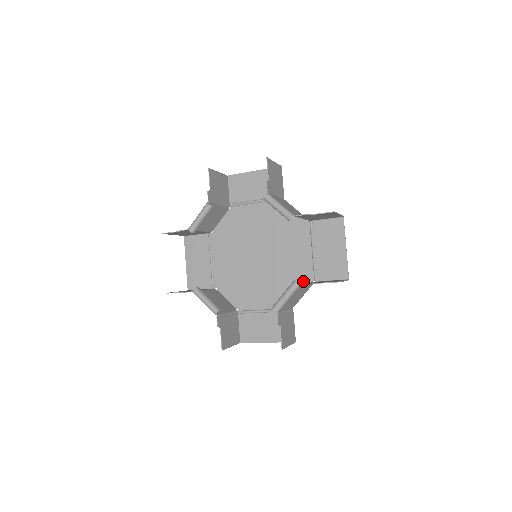
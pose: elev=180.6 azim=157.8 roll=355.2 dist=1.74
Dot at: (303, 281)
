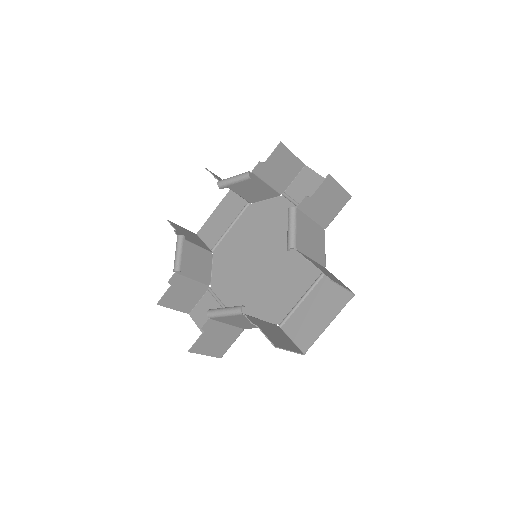
Dot at: occluded
